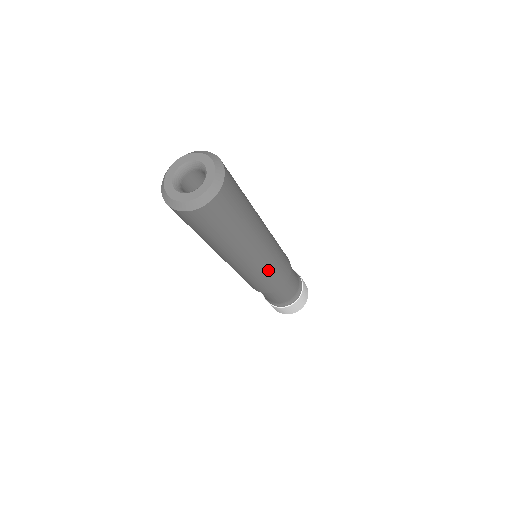
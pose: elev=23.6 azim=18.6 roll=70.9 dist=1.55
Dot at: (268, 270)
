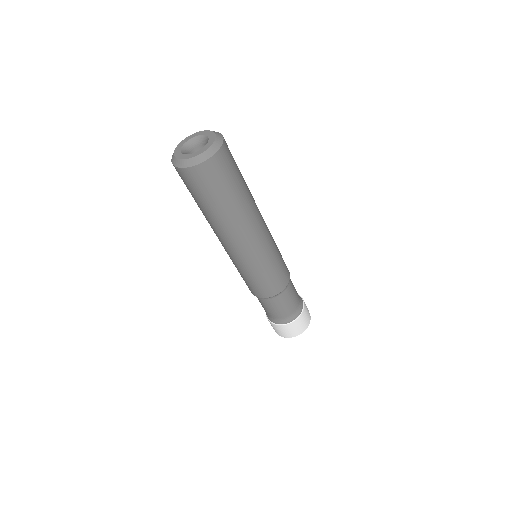
Dot at: (274, 251)
